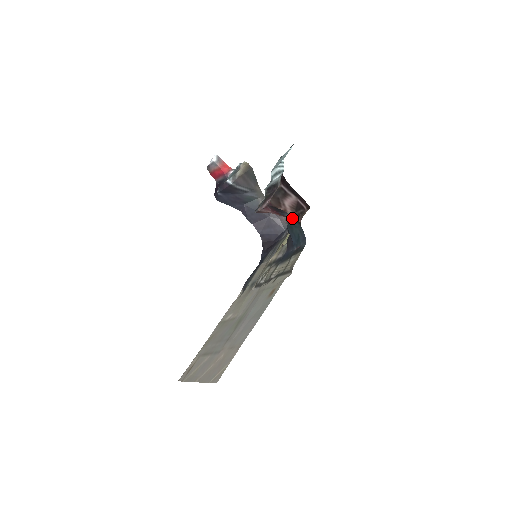
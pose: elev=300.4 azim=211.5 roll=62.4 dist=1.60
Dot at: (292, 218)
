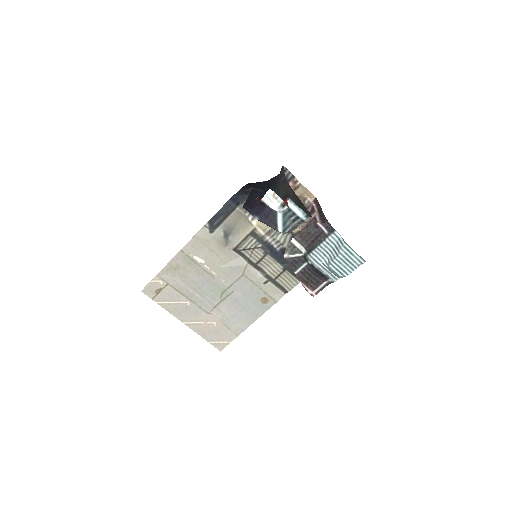
Dot at: occluded
